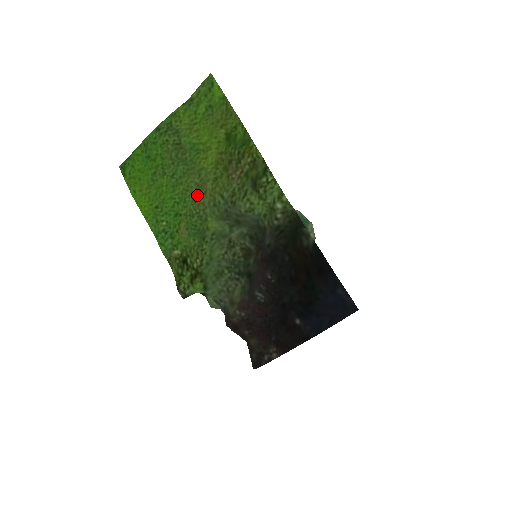
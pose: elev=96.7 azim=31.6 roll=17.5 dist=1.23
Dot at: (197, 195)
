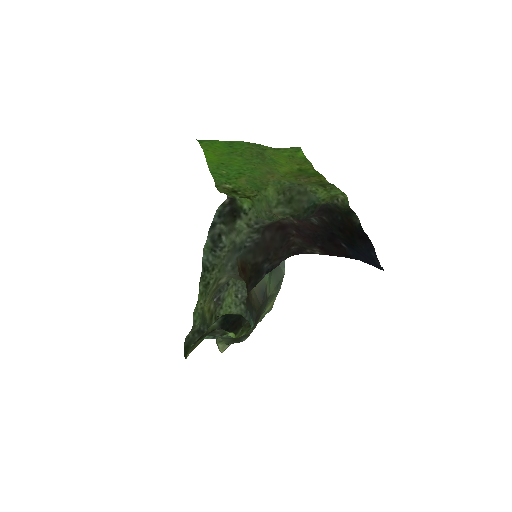
Dot at: (265, 174)
